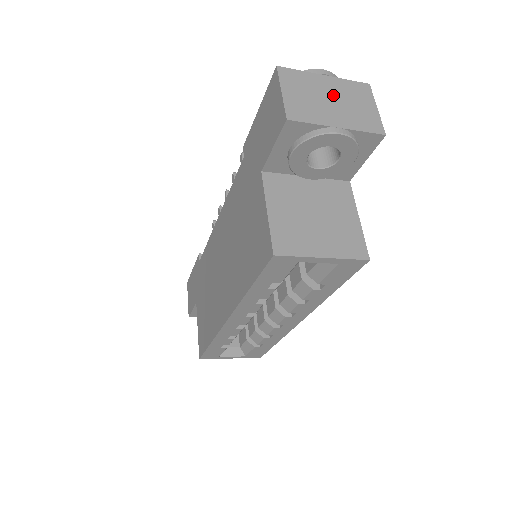
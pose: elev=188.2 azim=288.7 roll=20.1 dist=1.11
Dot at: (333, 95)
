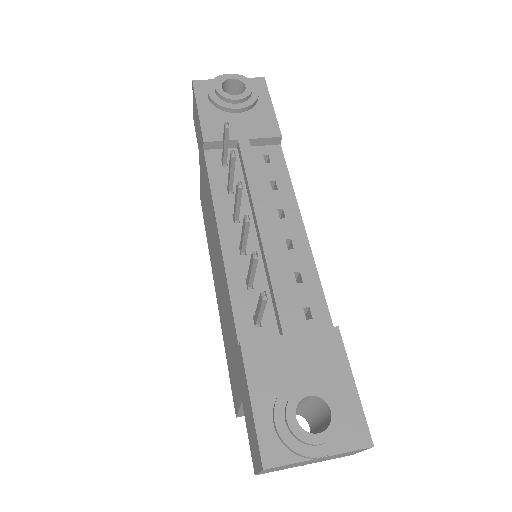
Dot at: (317, 460)
